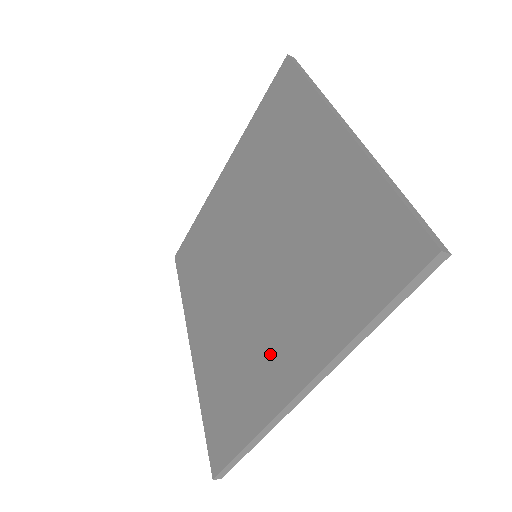
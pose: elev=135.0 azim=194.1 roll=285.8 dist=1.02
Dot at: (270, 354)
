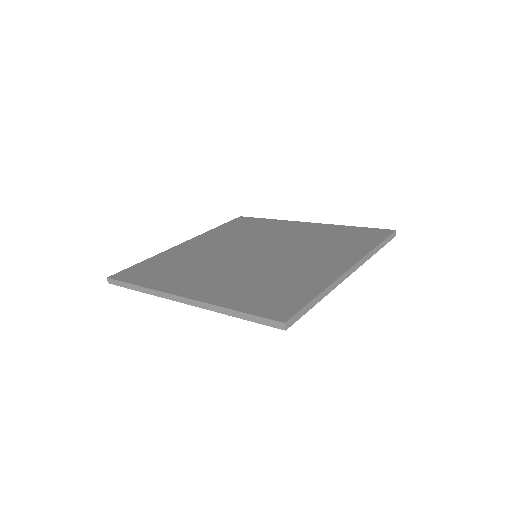
Dot at: (311, 267)
